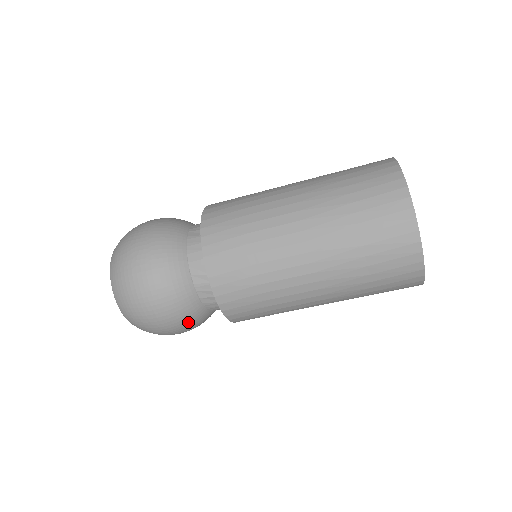
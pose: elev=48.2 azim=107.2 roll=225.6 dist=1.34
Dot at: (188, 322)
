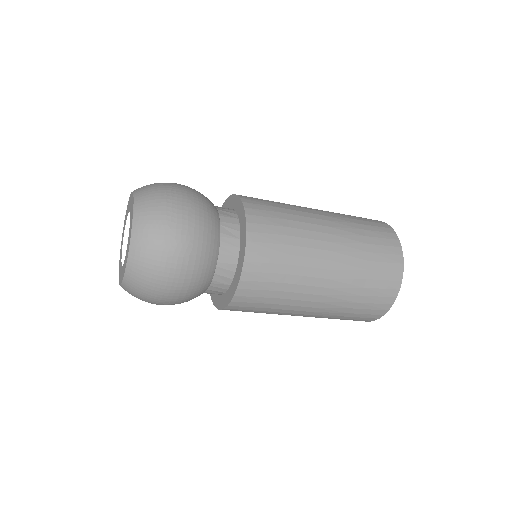
Dot at: occluded
